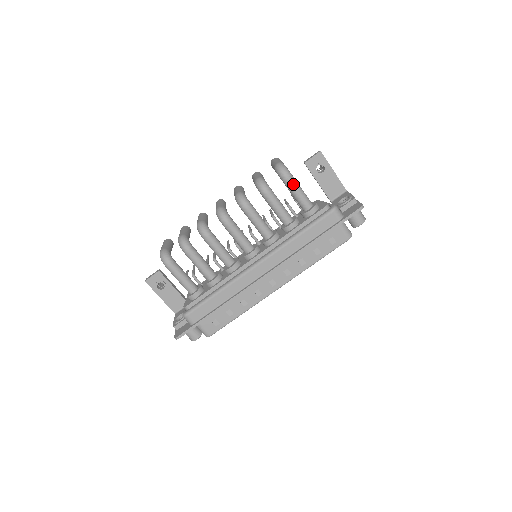
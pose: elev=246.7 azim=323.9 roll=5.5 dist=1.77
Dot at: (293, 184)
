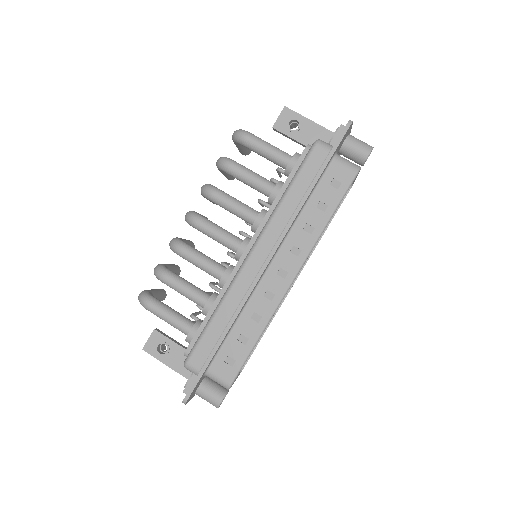
Dot at: (256, 141)
